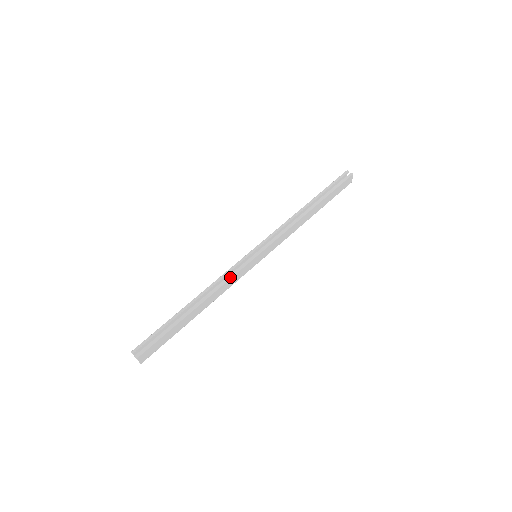
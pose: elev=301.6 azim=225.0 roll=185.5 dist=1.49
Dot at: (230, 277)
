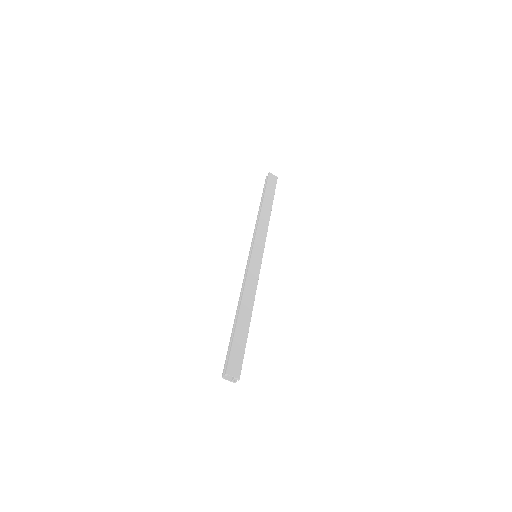
Dot at: (246, 277)
